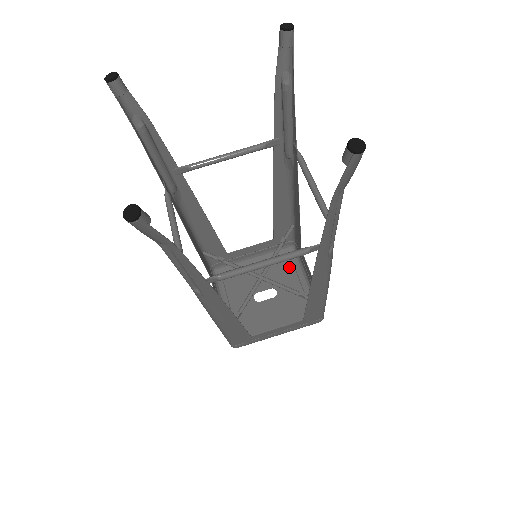
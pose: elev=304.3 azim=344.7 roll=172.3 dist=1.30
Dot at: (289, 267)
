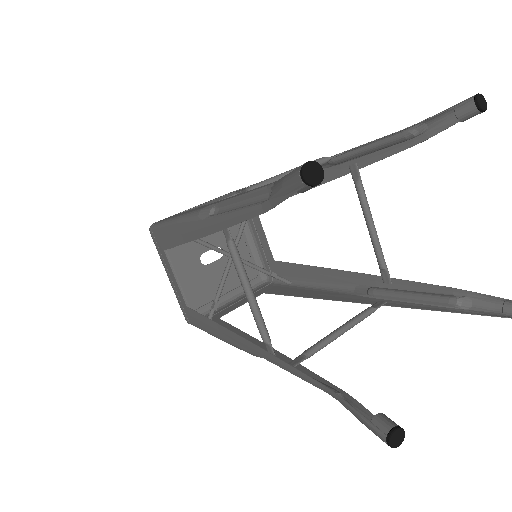
Dot at: occluded
